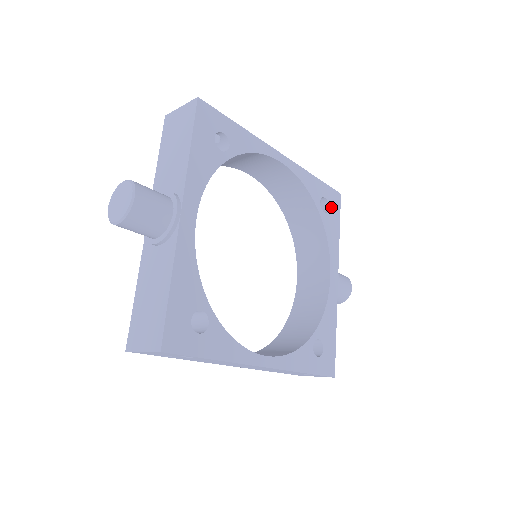
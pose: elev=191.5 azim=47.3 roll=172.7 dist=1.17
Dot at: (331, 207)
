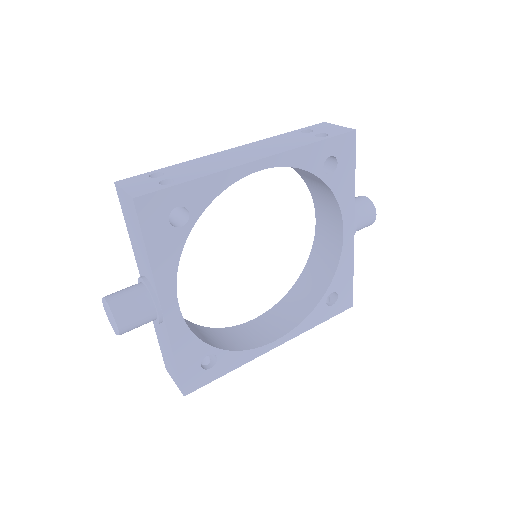
Dot at: (341, 159)
